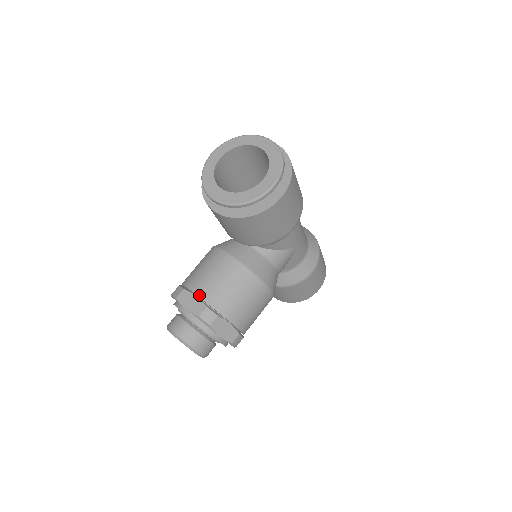
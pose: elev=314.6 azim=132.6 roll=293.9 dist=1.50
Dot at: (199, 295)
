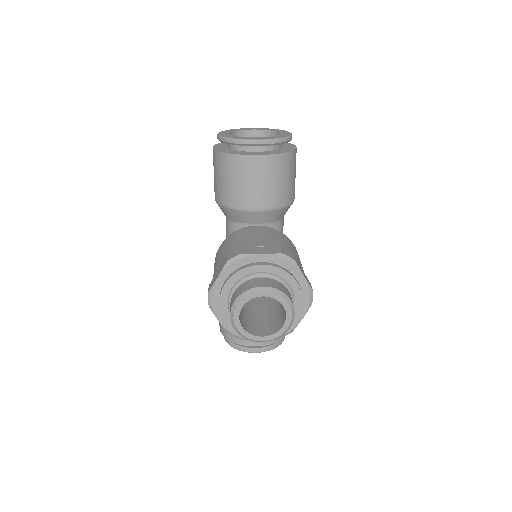
Dot at: (262, 245)
